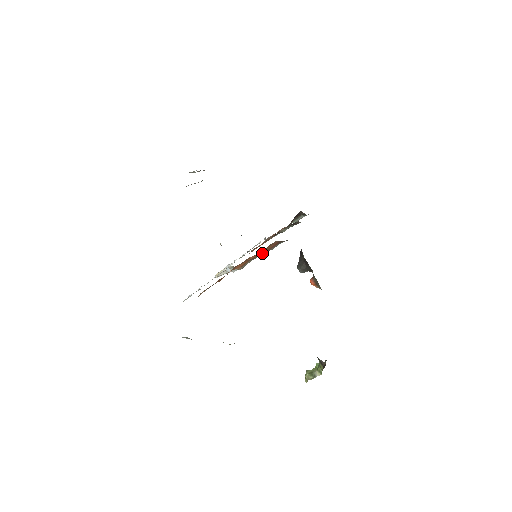
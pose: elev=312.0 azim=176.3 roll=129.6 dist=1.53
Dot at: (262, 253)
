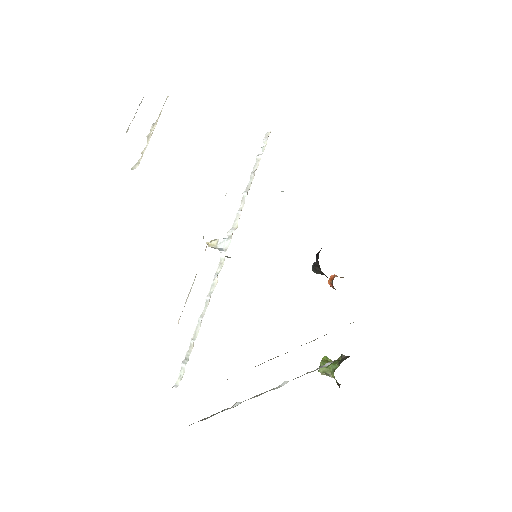
Dot at: occluded
